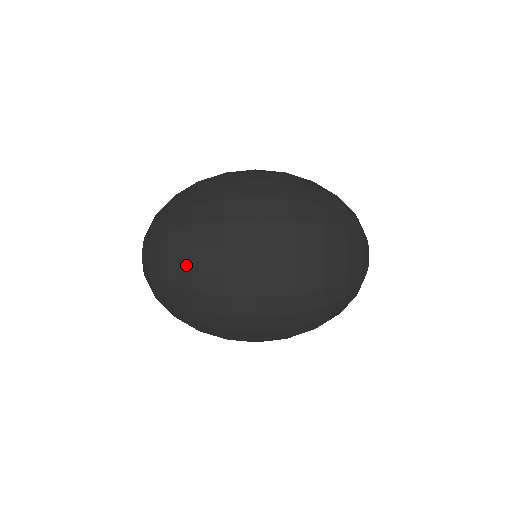
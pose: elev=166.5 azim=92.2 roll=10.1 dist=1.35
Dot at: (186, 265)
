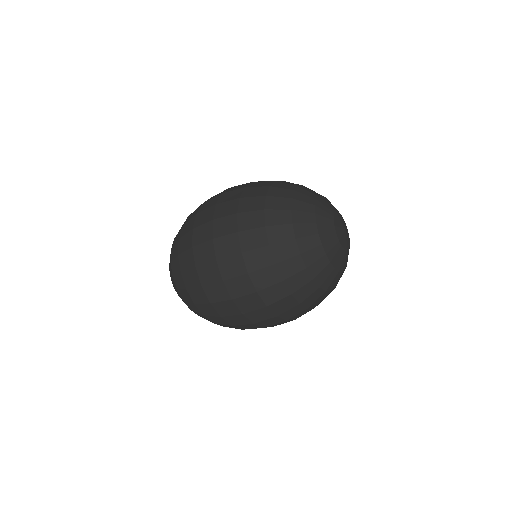
Dot at: (177, 239)
